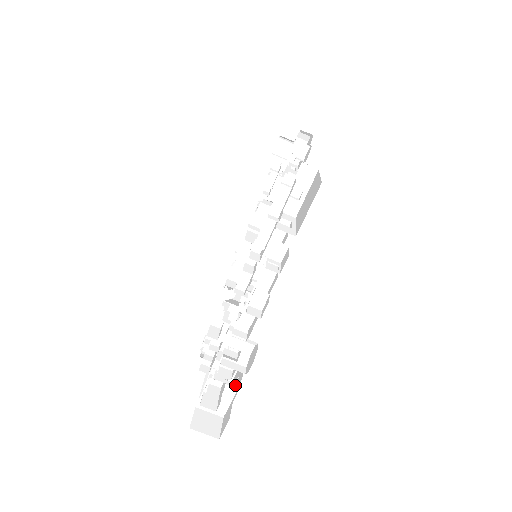
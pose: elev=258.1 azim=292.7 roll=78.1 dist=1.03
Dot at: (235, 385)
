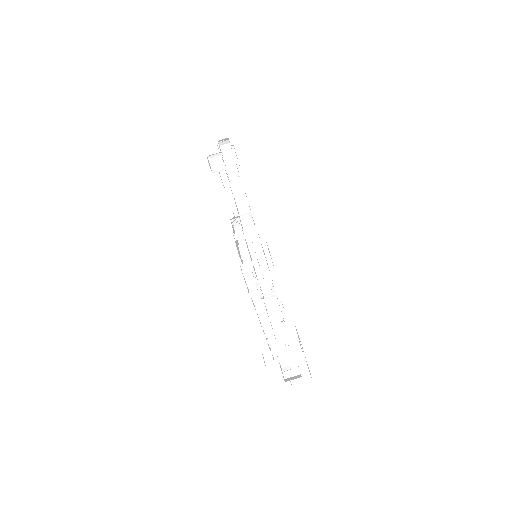
Dot at: (301, 347)
